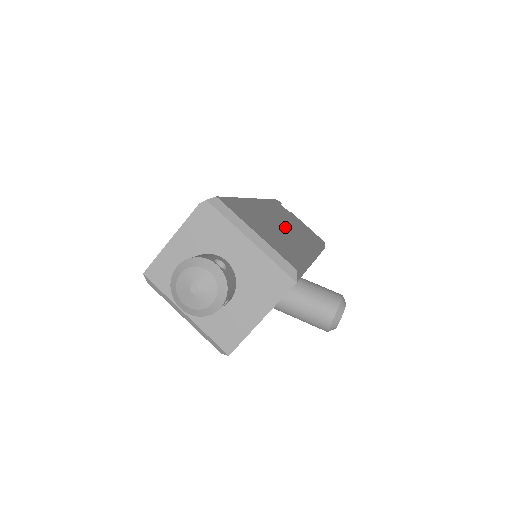
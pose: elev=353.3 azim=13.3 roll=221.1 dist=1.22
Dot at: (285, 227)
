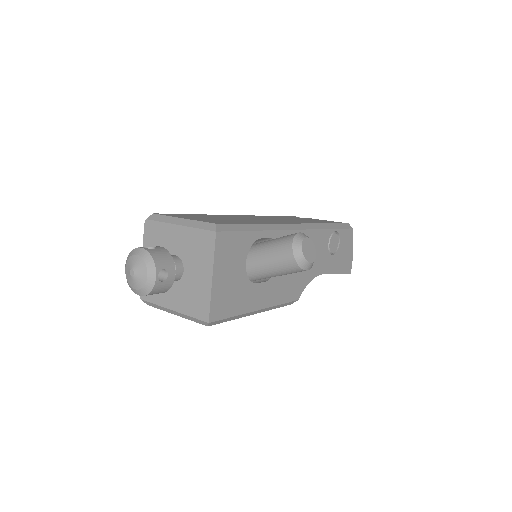
Dot at: (263, 219)
